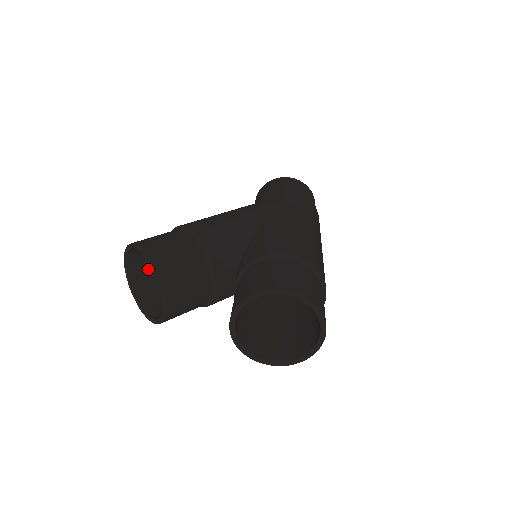
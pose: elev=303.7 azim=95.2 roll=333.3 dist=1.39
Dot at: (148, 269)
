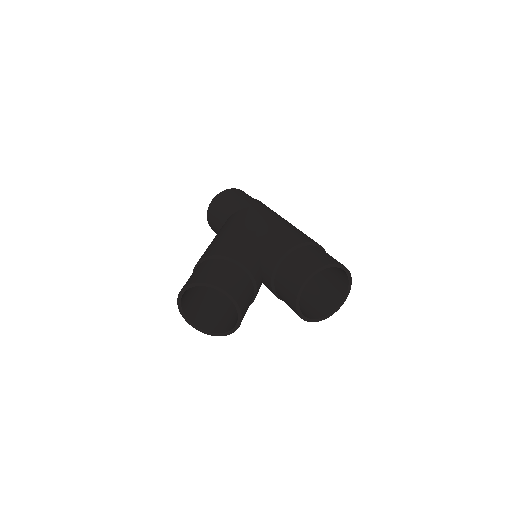
Dot at: (191, 301)
